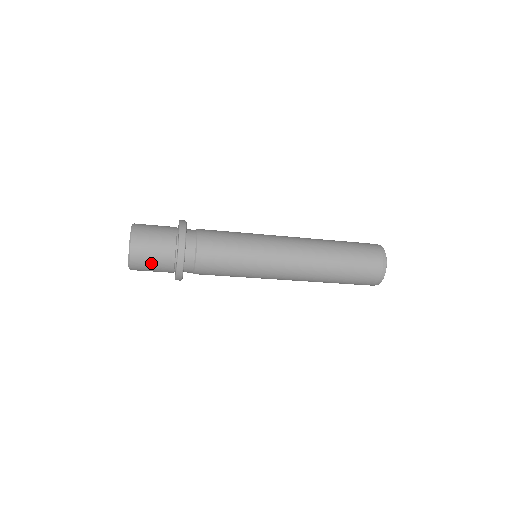
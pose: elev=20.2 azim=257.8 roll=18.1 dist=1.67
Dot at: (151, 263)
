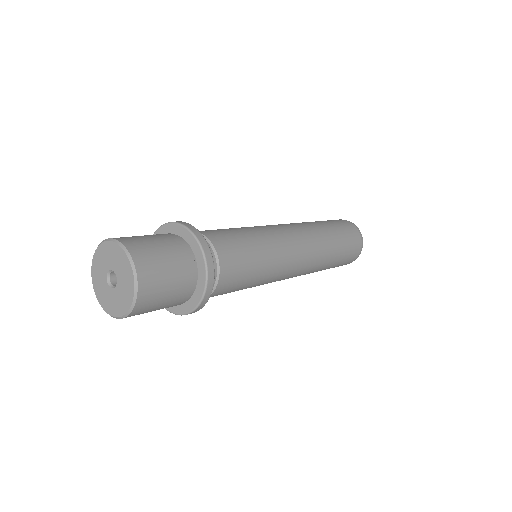
Dot at: occluded
